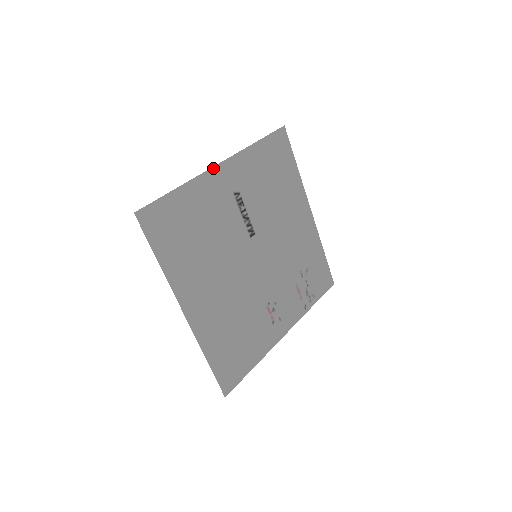
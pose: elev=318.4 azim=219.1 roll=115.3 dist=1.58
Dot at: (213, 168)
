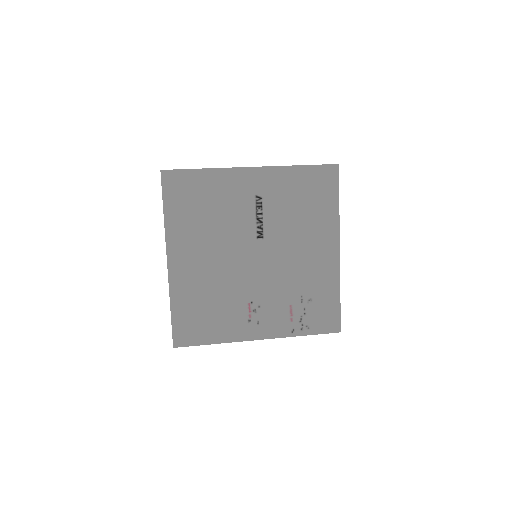
Dot at: (244, 168)
